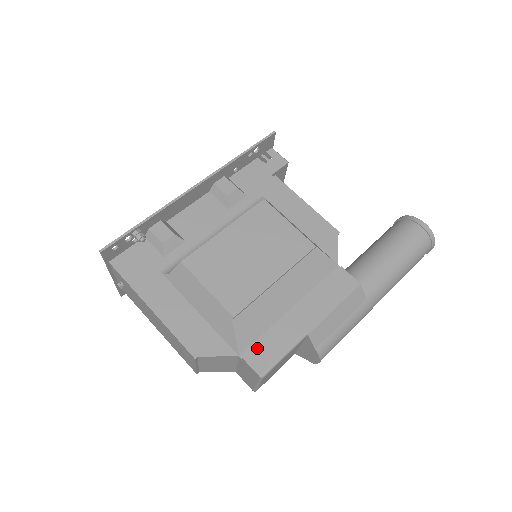
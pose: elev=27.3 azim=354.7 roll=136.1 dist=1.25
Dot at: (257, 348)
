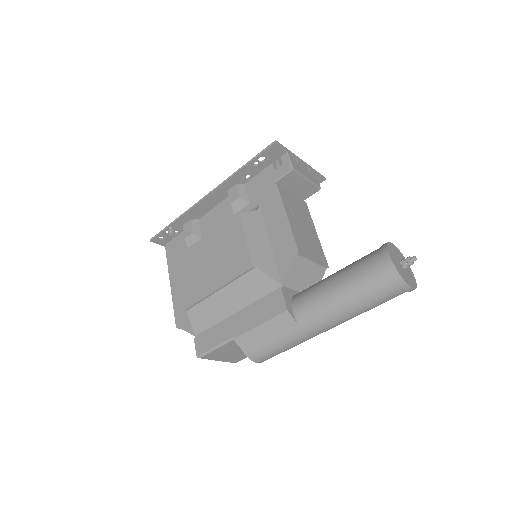
Dot at: (203, 335)
